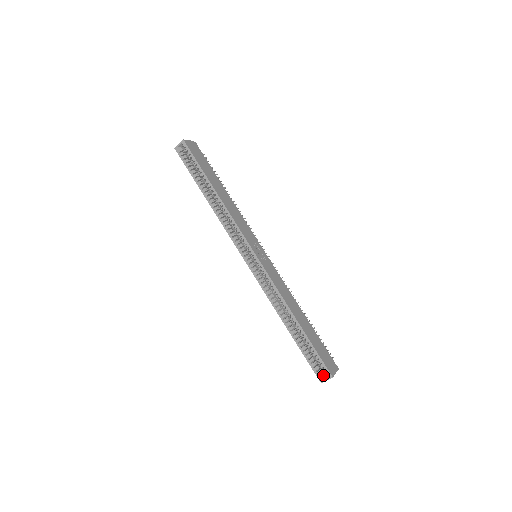
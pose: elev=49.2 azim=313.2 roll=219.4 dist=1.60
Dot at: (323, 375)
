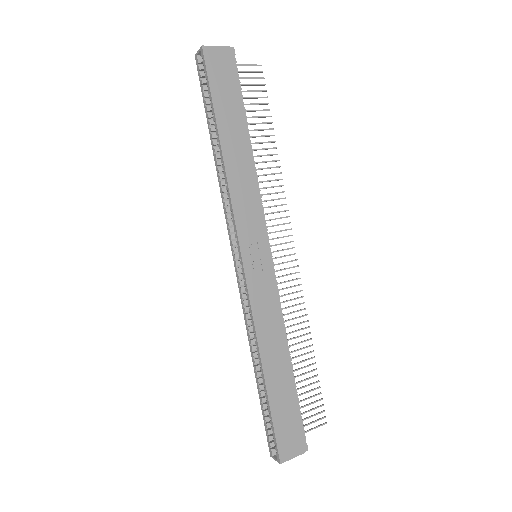
Dot at: occluded
